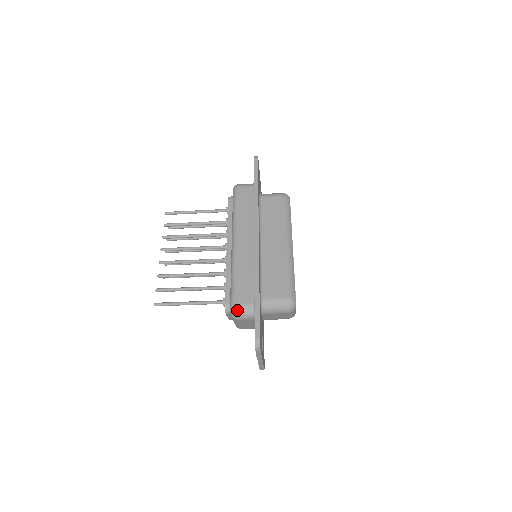
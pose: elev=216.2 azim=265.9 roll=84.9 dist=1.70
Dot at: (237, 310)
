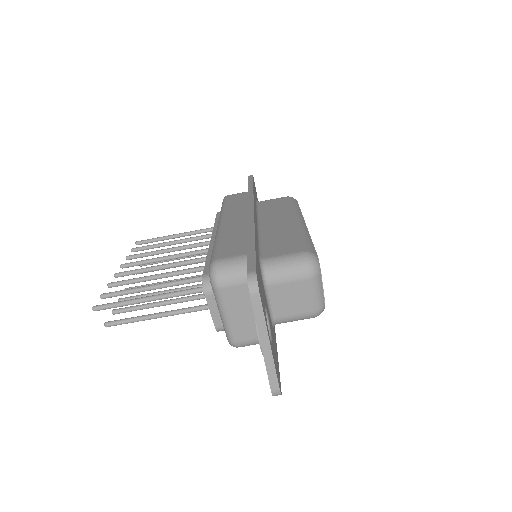
Dot at: (219, 266)
